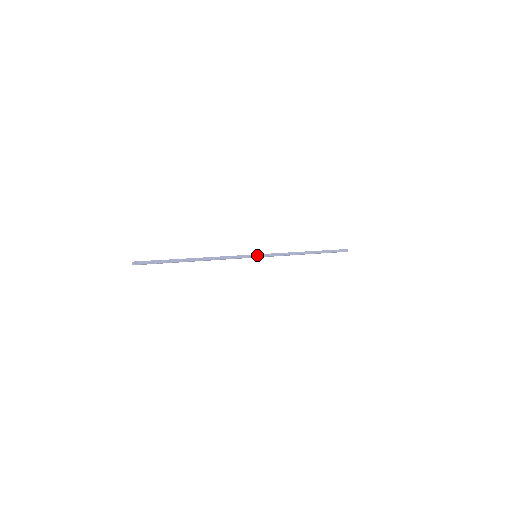
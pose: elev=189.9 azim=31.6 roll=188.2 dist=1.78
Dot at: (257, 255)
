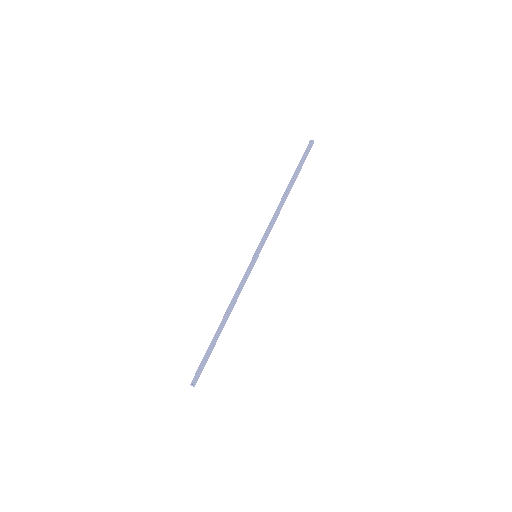
Dot at: (257, 256)
